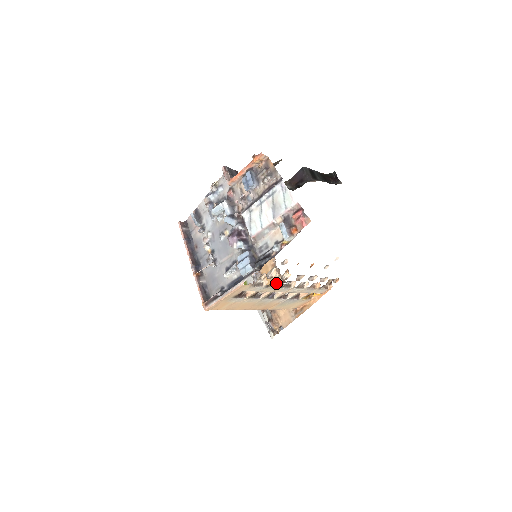
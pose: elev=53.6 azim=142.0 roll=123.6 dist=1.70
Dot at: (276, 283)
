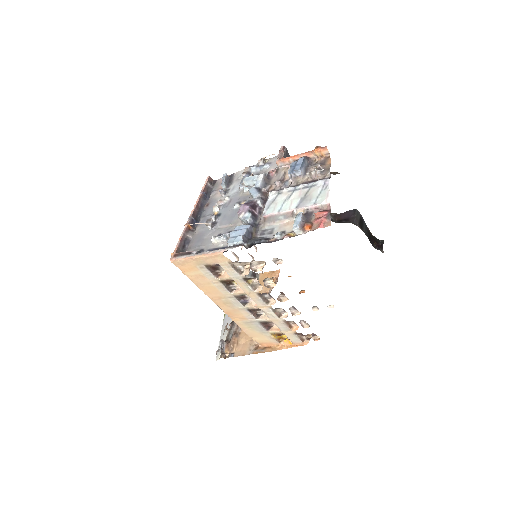
Dot at: (256, 285)
